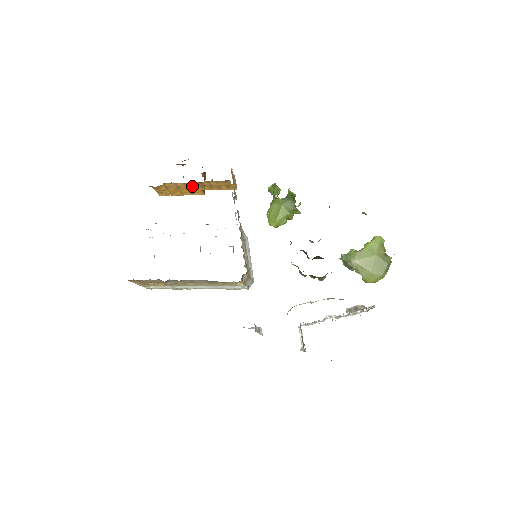
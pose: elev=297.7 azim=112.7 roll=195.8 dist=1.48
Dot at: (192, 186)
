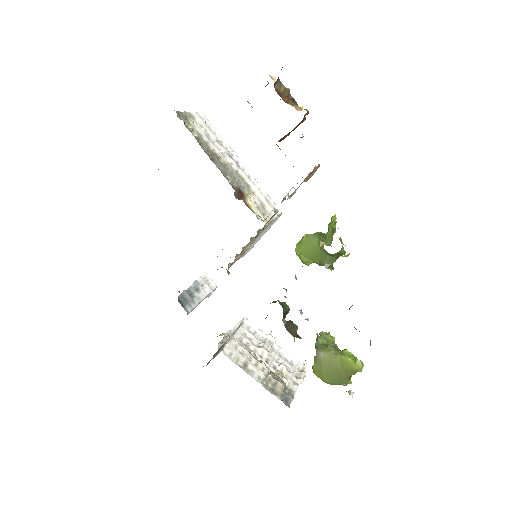
Dot at: occluded
